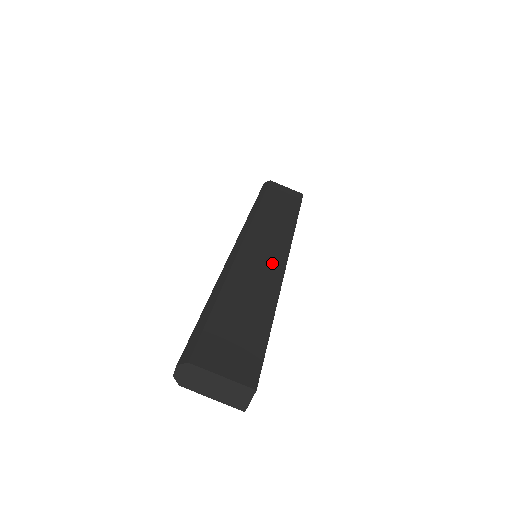
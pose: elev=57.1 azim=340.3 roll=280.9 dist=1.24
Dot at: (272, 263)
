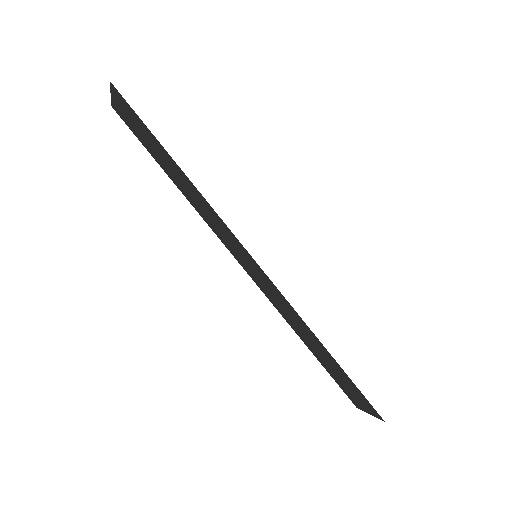
Dot at: occluded
